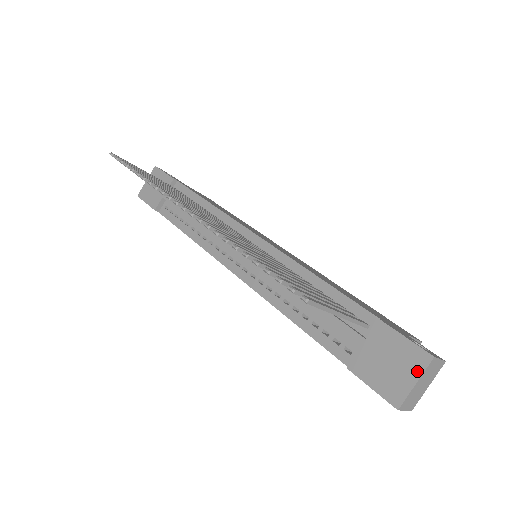
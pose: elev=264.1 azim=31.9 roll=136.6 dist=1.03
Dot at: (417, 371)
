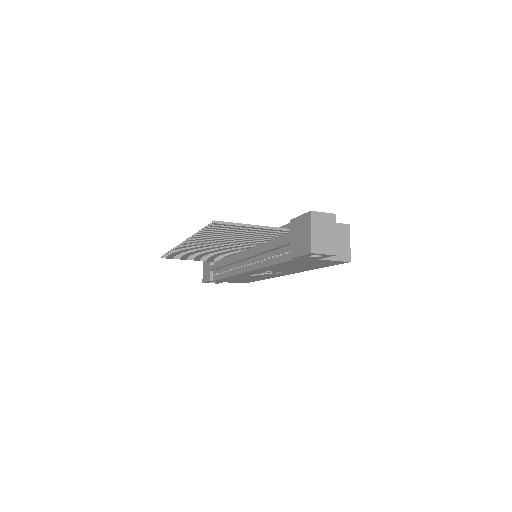
Dot at: (309, 225)
